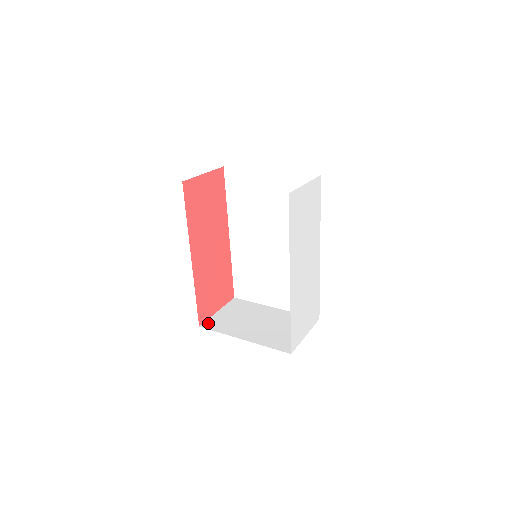
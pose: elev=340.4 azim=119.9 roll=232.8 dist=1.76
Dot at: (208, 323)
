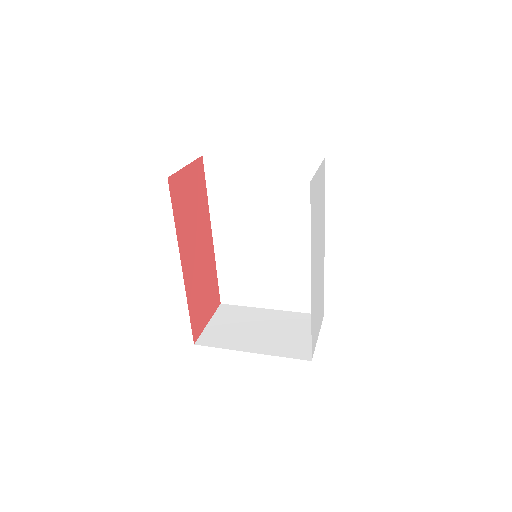
Dot at: (203, 339)
